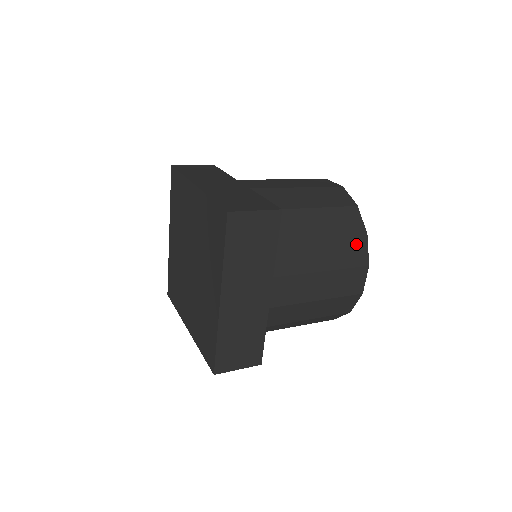
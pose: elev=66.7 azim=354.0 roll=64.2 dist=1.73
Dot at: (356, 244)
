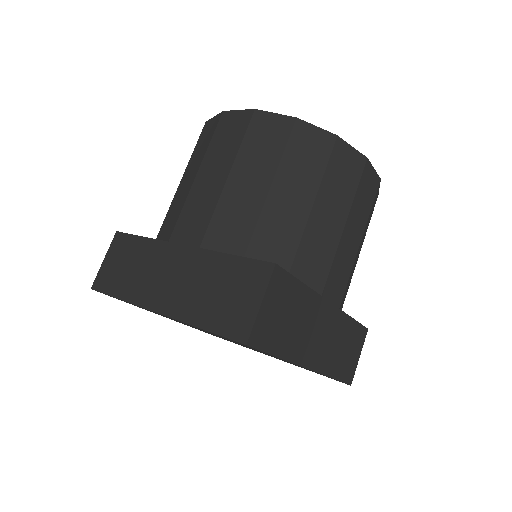
Dot at: (340, 160)
